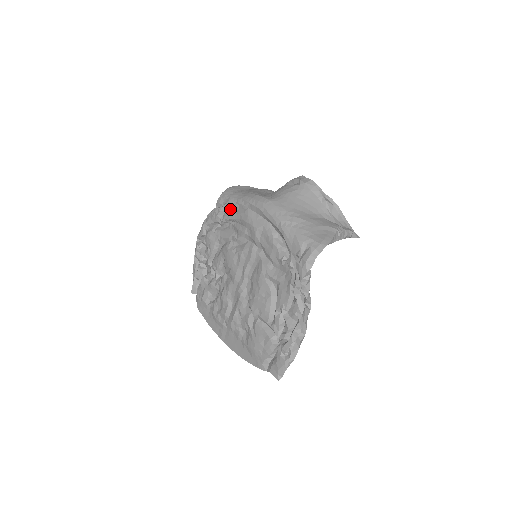
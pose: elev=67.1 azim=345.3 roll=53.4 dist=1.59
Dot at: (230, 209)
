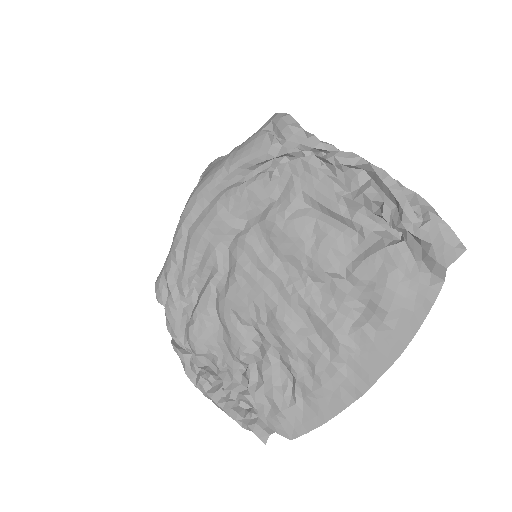
Dot at: (177, 272)
